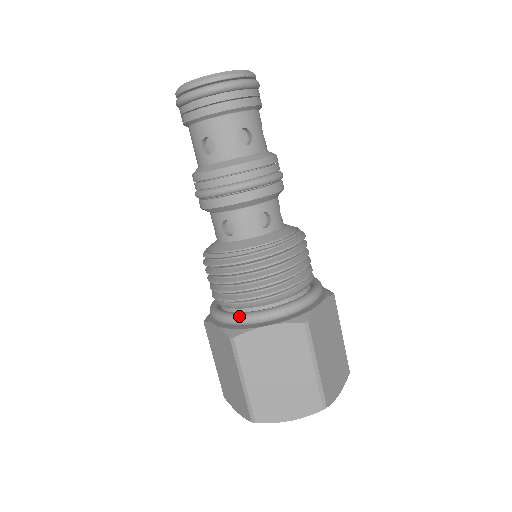
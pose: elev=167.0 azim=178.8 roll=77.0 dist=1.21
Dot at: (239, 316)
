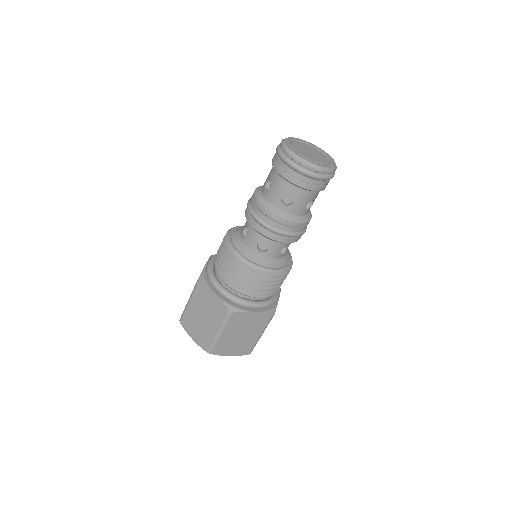
Dot at: (240, 300)
